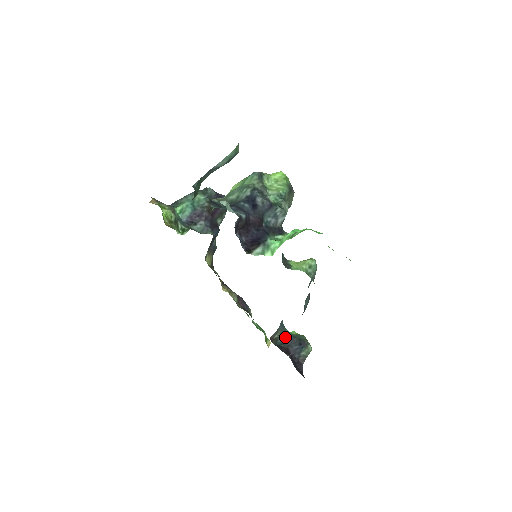
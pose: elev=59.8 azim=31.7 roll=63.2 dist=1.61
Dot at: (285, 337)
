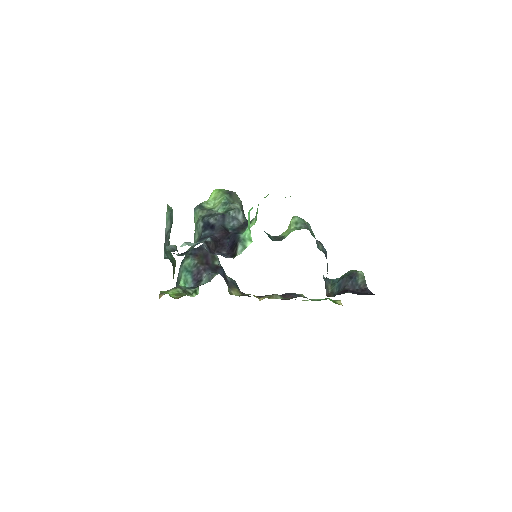
Dot at: (337, 285)
